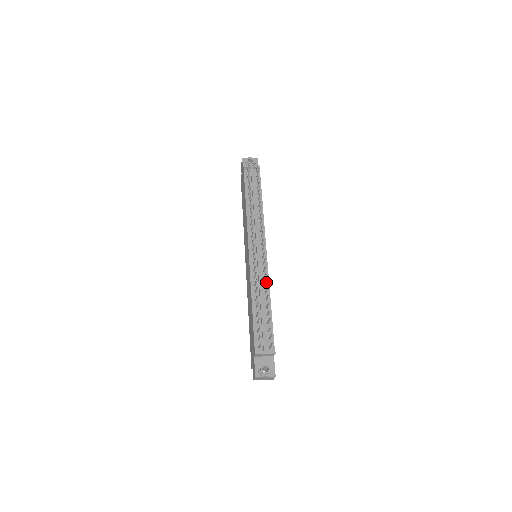
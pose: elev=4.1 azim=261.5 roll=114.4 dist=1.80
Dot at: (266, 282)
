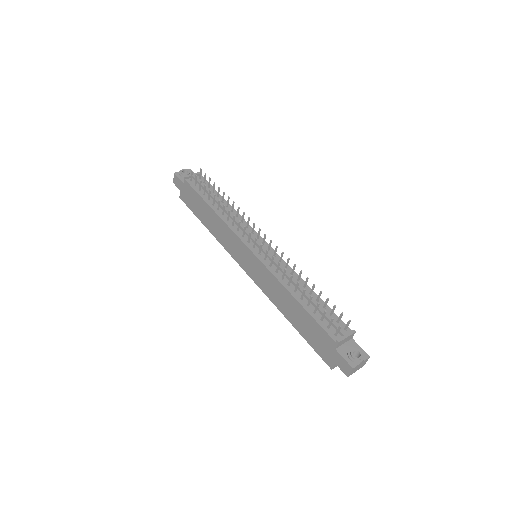
Dot at: (294, 268)
